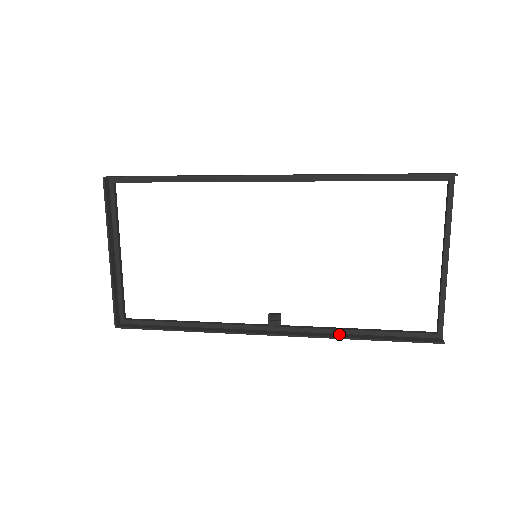
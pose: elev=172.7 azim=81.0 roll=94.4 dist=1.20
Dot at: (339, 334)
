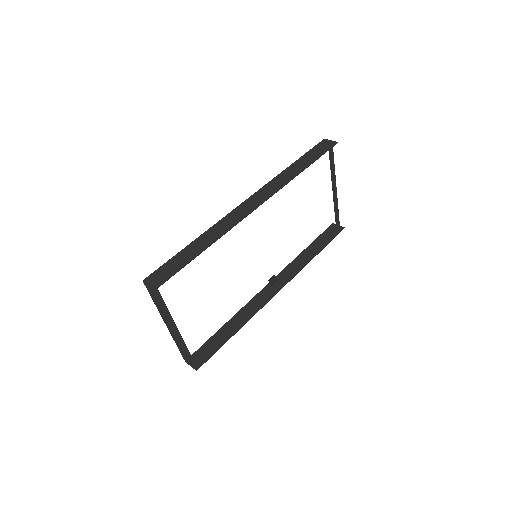
Dot at: (304, 261)
